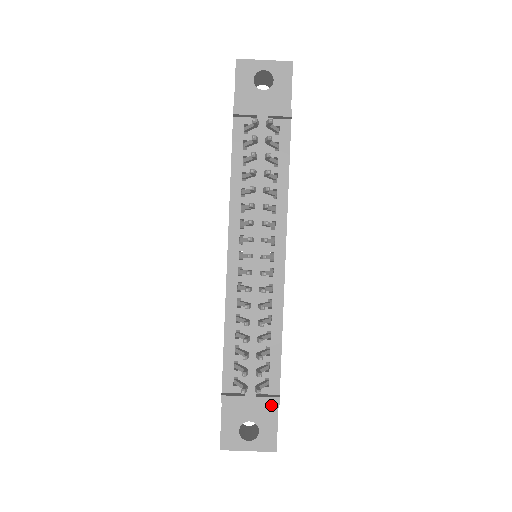
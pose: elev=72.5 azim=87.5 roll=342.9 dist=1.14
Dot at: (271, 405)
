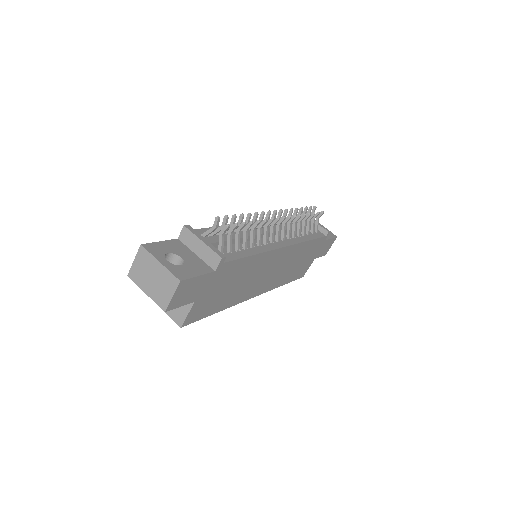
Dot at: (206, 268)
